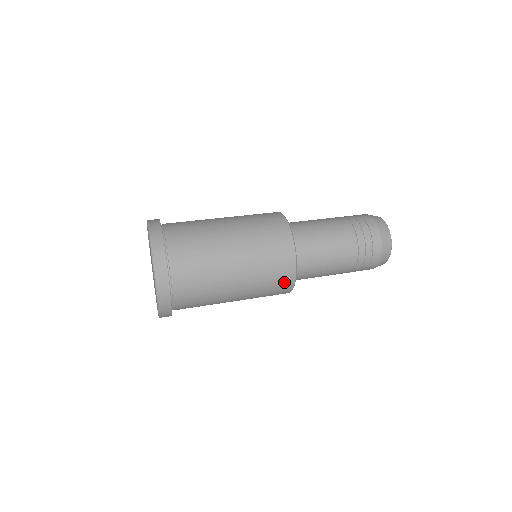
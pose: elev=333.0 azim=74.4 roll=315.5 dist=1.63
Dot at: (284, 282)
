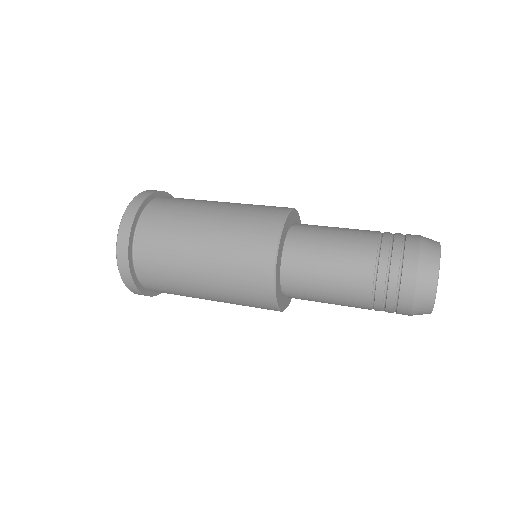
Dot at: (263, 241)
